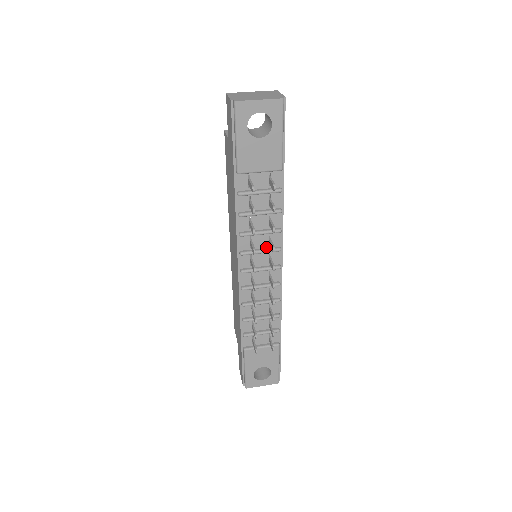
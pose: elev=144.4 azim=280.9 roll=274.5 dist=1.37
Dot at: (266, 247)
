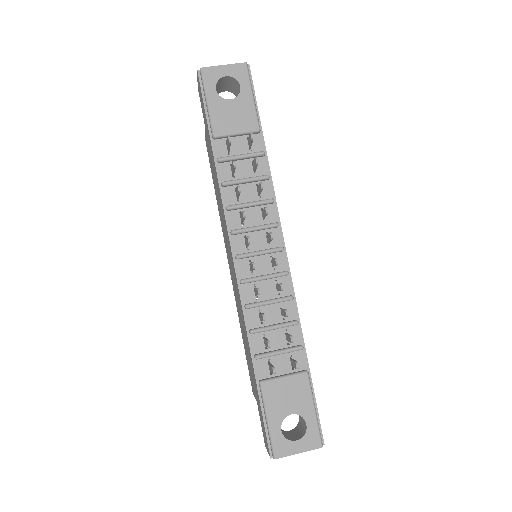
Dot at: (261, 224)
